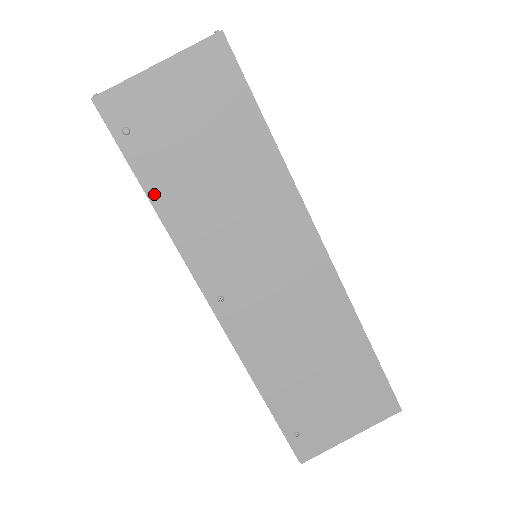
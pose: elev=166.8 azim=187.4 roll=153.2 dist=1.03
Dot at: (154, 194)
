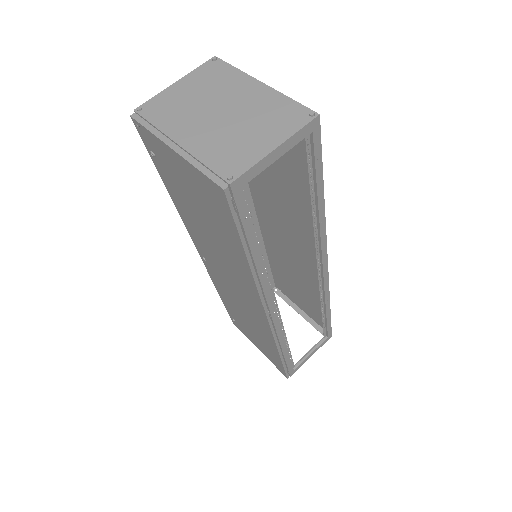
Dot at: (171, 193)
